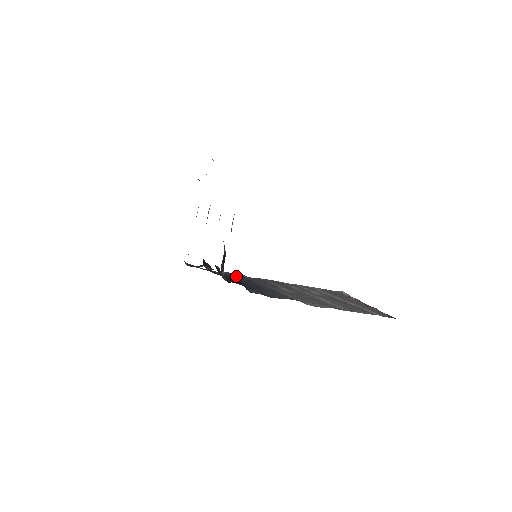
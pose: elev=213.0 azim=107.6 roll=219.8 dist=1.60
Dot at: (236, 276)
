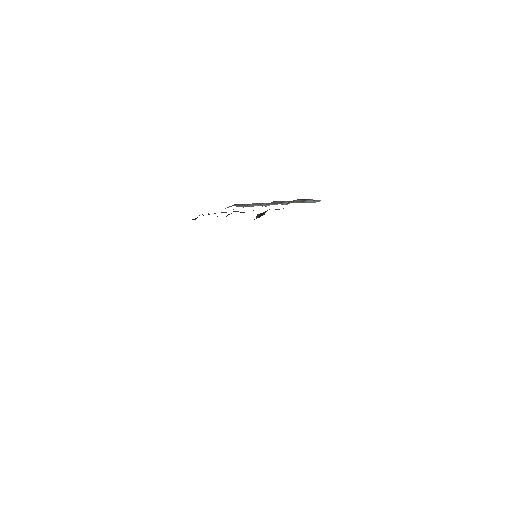
Dot at: occluded
